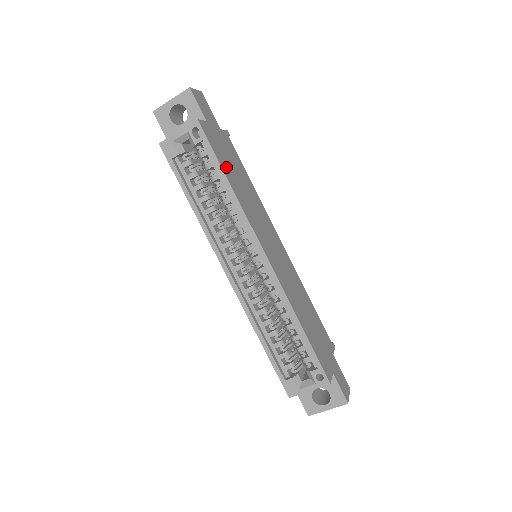
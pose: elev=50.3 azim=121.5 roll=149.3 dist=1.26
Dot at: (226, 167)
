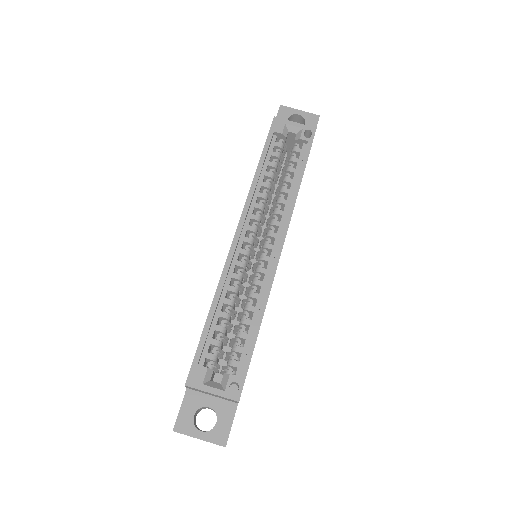
Dot at: occluded
